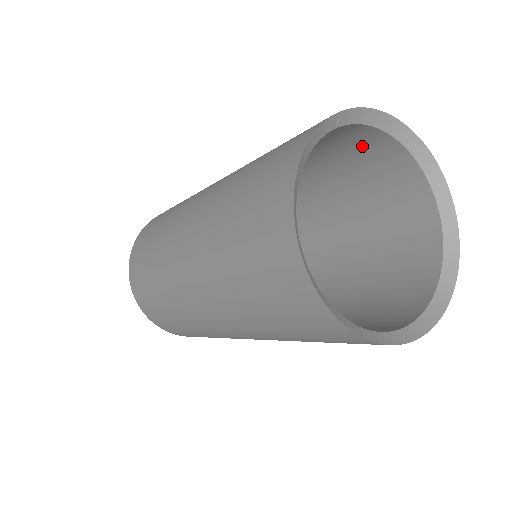
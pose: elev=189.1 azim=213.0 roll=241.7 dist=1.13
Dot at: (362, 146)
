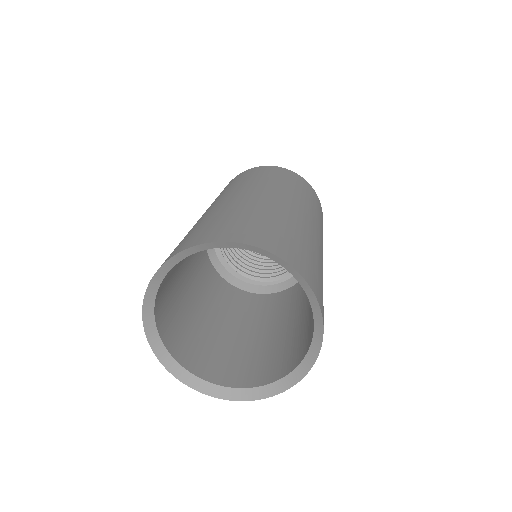
Dot at: occluded
